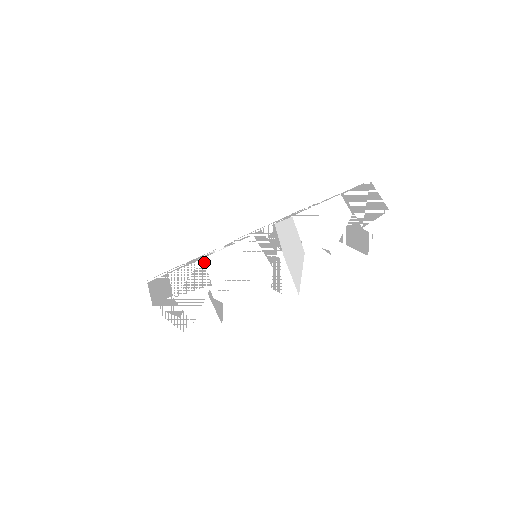
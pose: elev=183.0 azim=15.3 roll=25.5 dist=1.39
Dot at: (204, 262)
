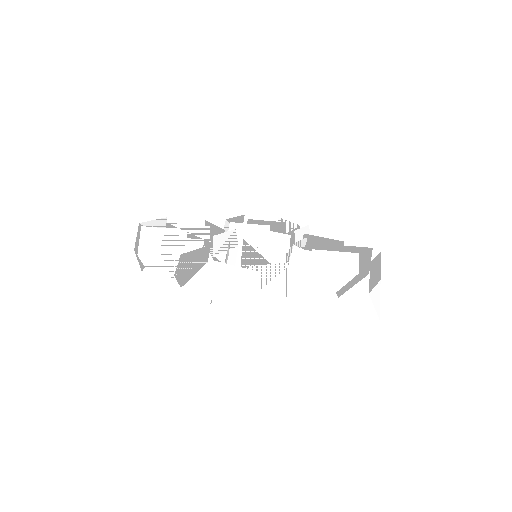
Dot at: occluded
